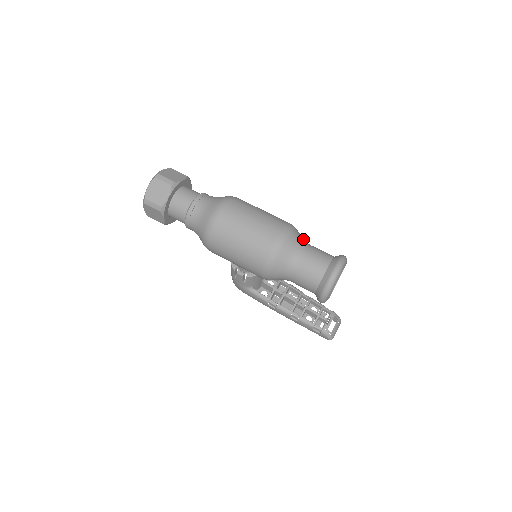
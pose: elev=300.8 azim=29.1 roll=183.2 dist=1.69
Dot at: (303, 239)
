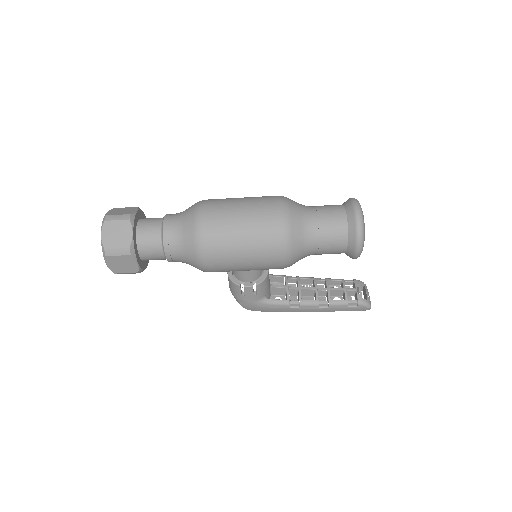
Dot at: occluded
